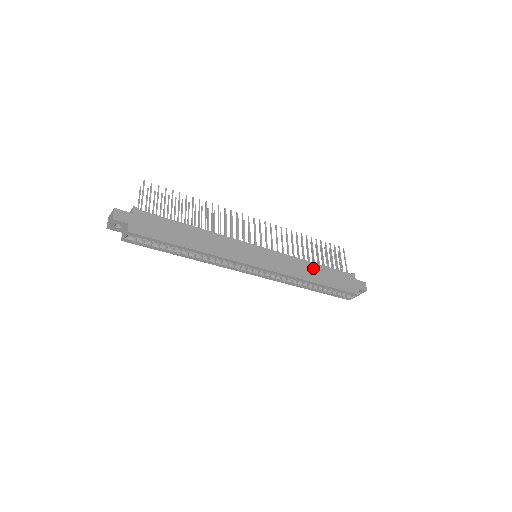
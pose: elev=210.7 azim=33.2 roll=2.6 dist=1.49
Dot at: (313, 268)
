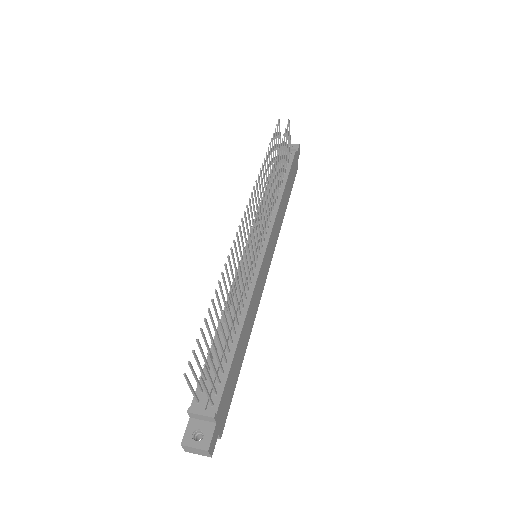
Dot at: (284, 199)
